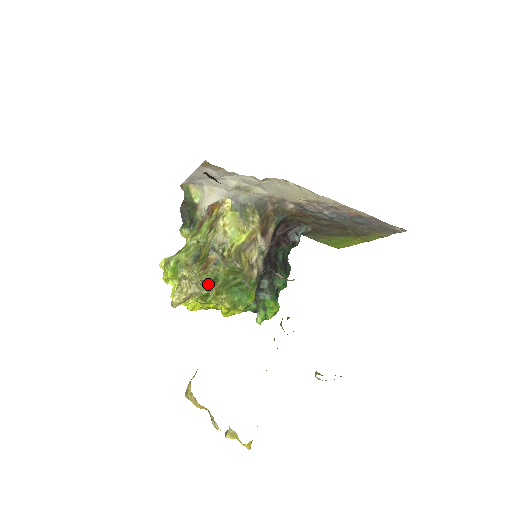
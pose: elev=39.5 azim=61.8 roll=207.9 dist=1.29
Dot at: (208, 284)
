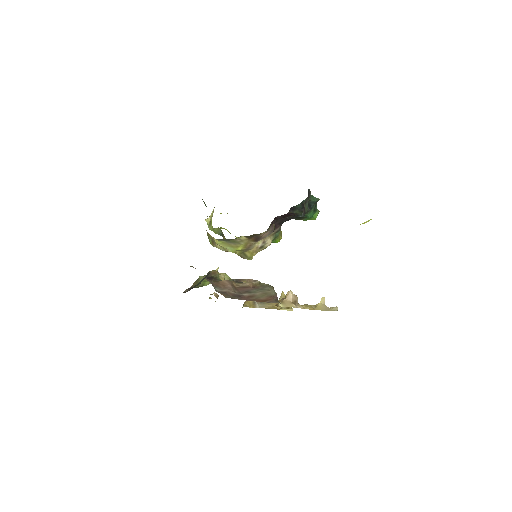
Dot at: occluded
